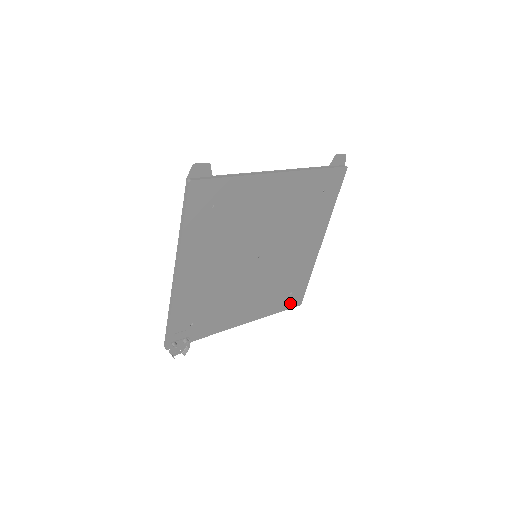
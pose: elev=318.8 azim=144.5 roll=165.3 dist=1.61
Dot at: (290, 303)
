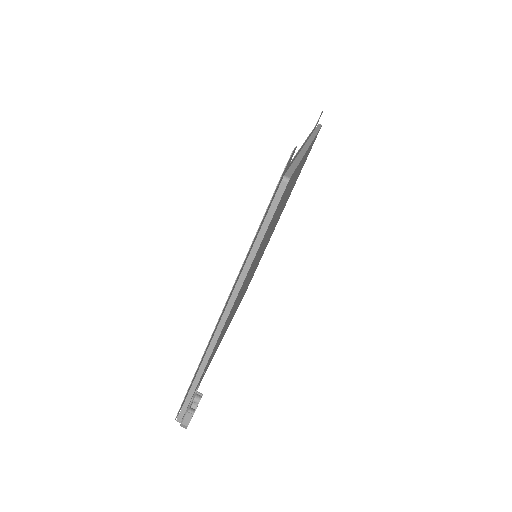
Dot at: occluded
